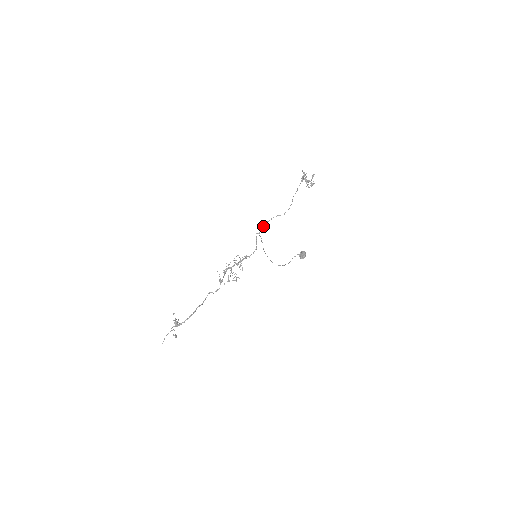
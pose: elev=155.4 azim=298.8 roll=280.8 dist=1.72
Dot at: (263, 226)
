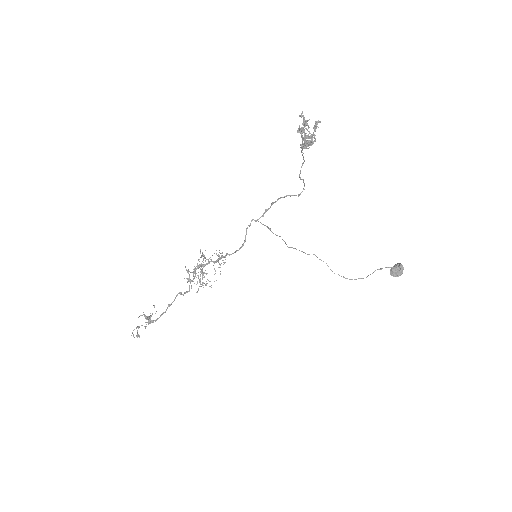
Dot at: (265, 209)
